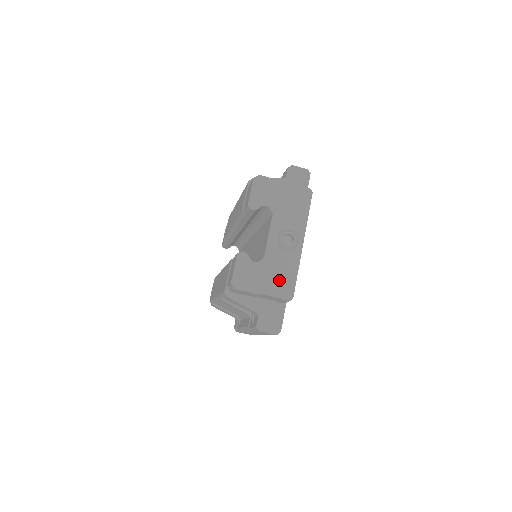
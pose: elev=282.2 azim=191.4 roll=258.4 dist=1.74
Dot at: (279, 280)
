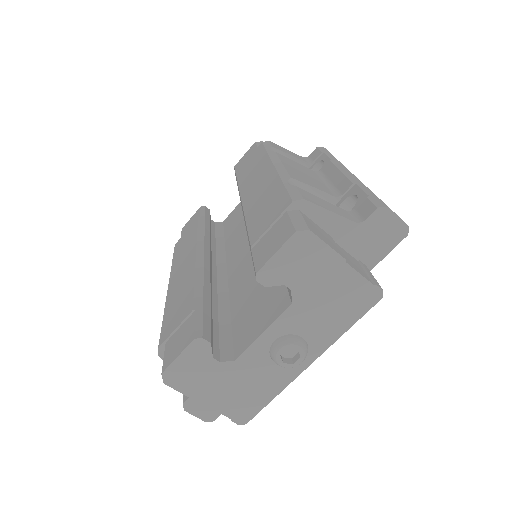
Dot at: (240, 396)
